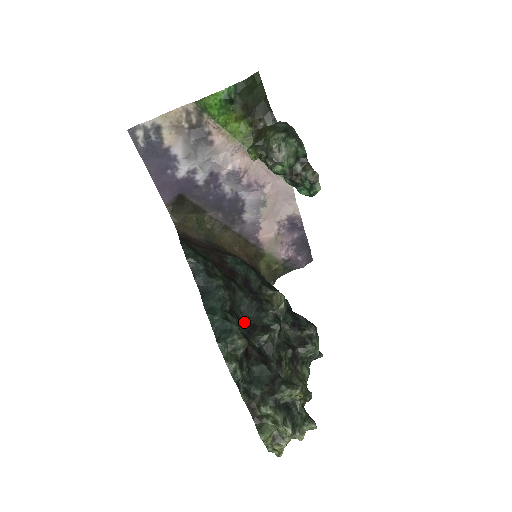
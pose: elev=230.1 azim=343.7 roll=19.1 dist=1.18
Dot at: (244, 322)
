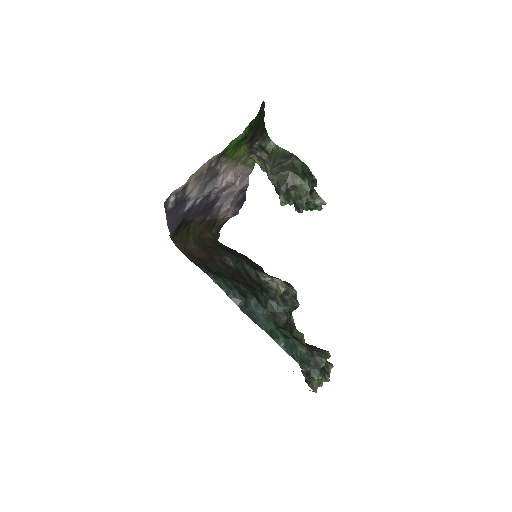
Dot at: occluded
